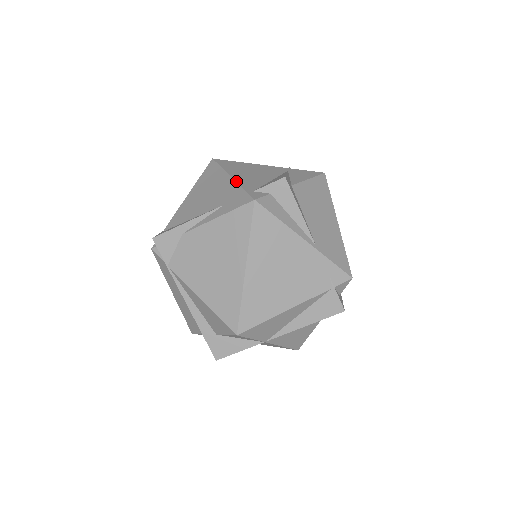
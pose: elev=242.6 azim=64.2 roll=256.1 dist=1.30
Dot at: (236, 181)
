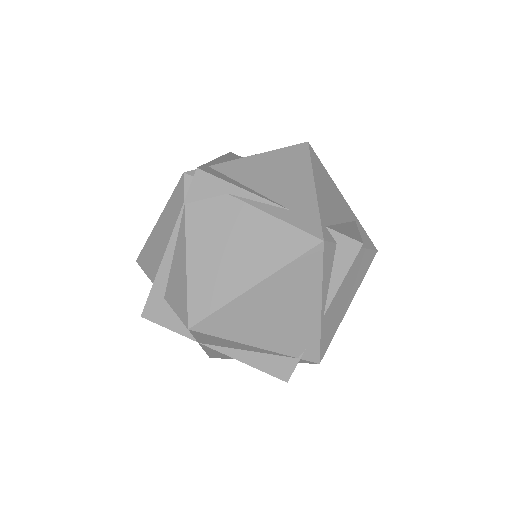
Dot at: (317, 197)
